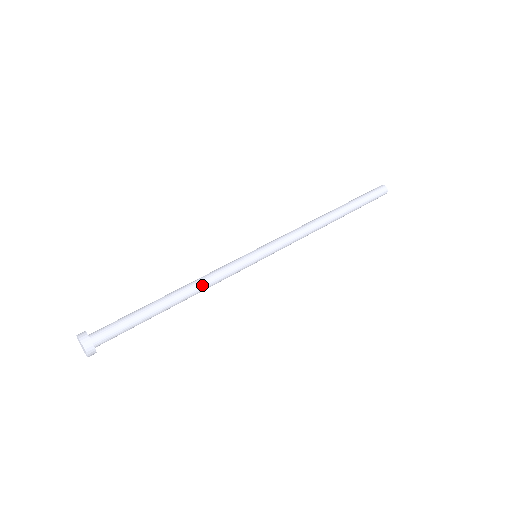
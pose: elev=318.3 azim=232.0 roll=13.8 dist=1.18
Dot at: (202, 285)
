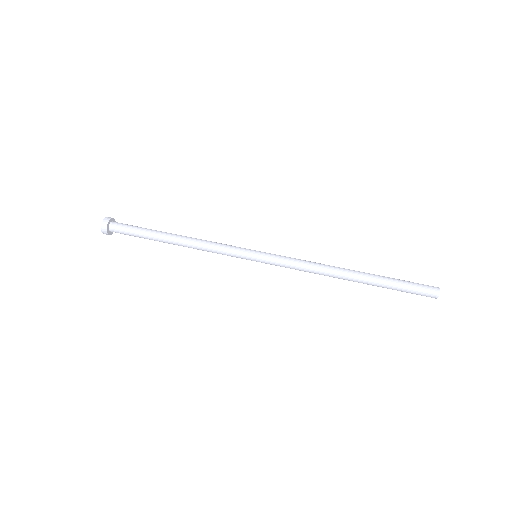
Dot at: (197, 249)
